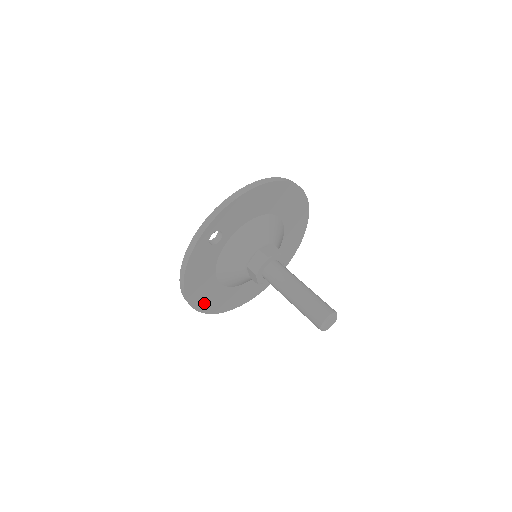
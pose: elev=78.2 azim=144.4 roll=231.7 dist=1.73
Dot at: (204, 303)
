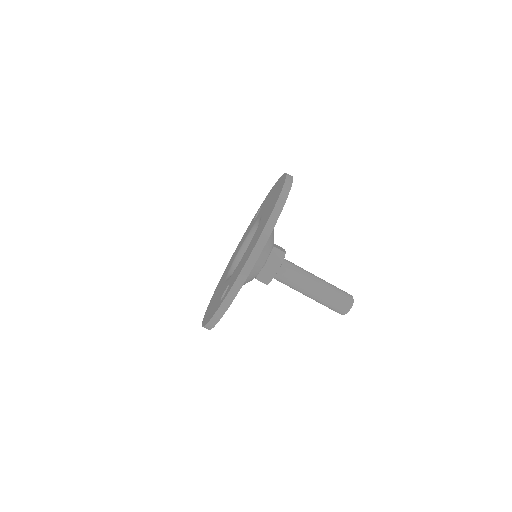
Dot at: occluded
